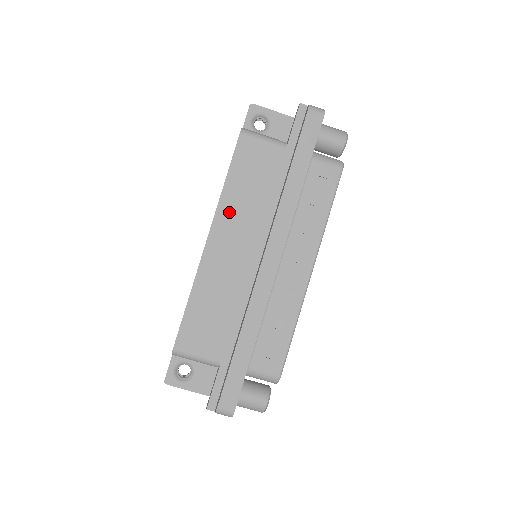
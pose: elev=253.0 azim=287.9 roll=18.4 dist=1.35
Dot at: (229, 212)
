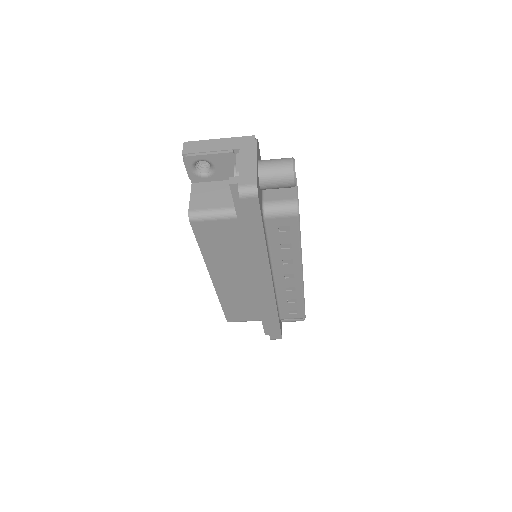
Dot at: (217, 265)
